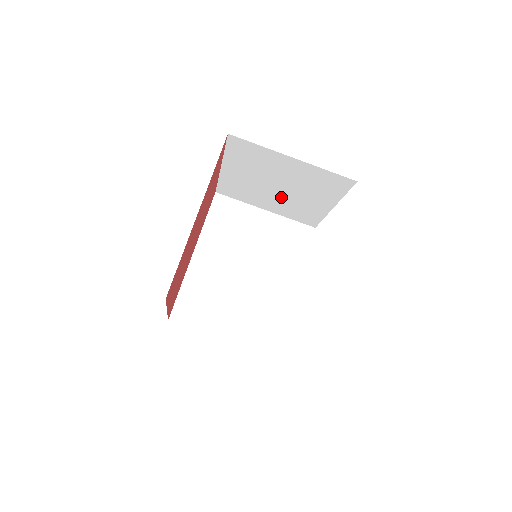
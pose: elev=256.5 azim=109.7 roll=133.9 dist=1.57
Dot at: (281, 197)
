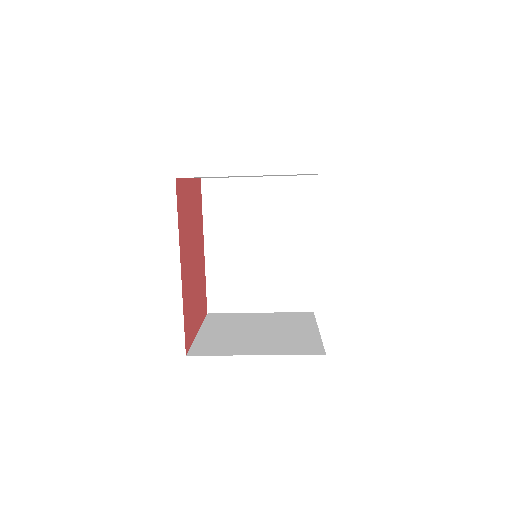
Dot at: occluded
